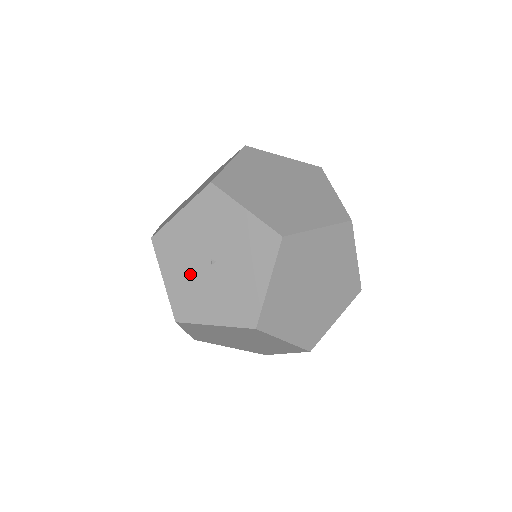
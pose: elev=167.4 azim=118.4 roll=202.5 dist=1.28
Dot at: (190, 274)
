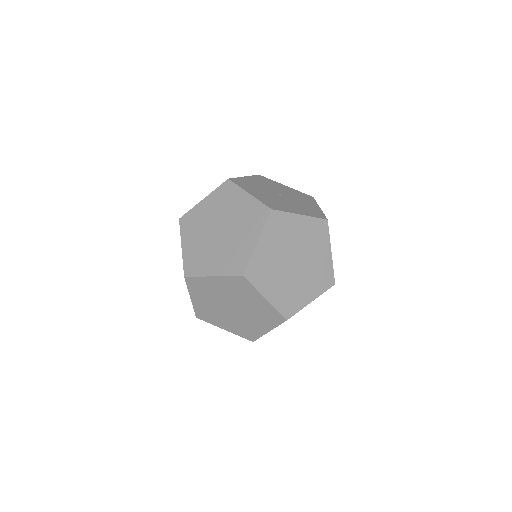
Dot at: (268, 195)
